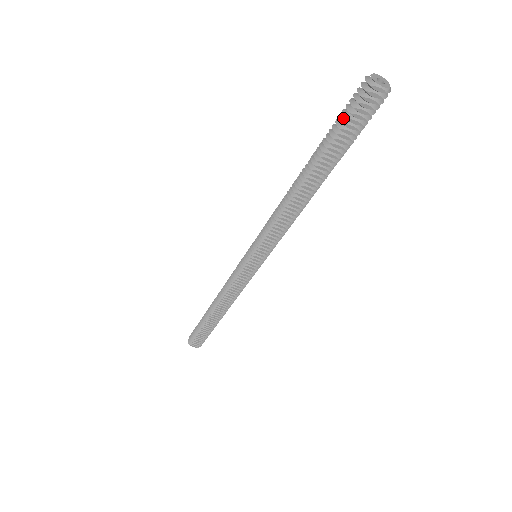
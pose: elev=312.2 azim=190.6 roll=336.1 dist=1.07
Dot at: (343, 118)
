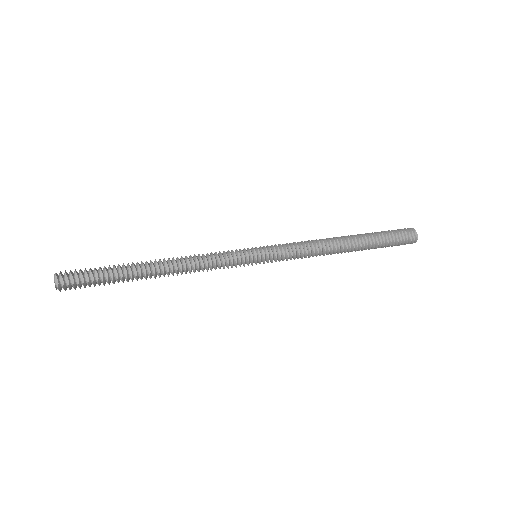
Dot at: (391, 232)
